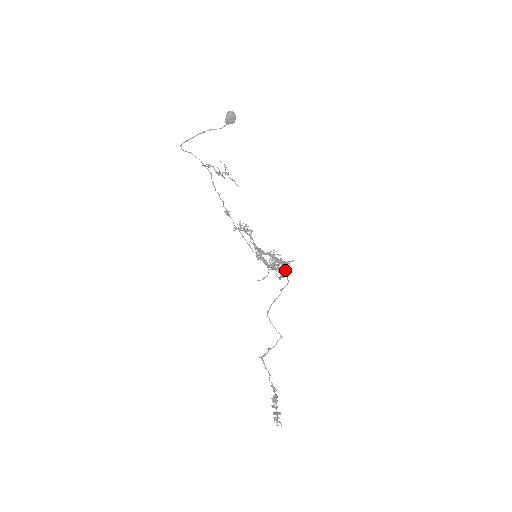
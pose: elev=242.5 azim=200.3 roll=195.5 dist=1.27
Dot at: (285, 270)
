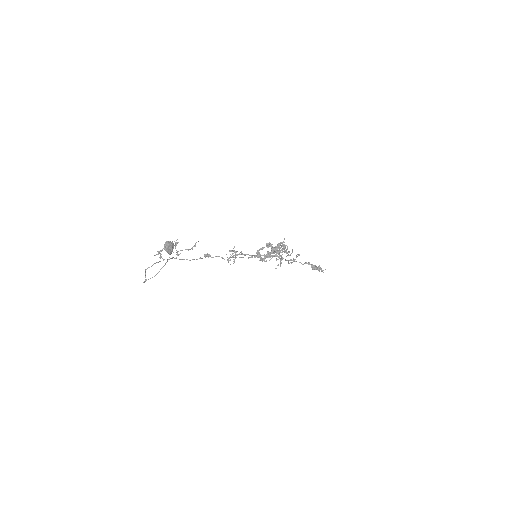
Dot at: occluded
